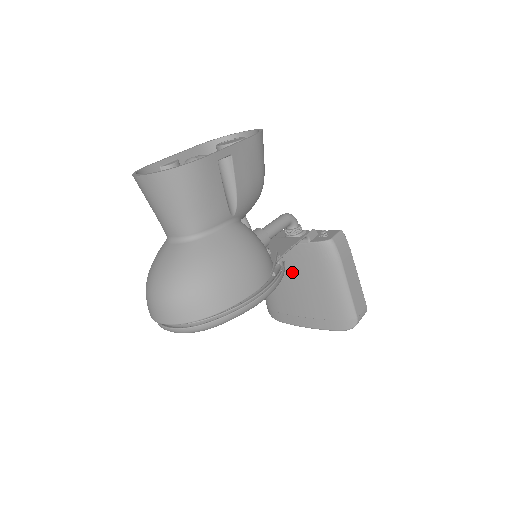
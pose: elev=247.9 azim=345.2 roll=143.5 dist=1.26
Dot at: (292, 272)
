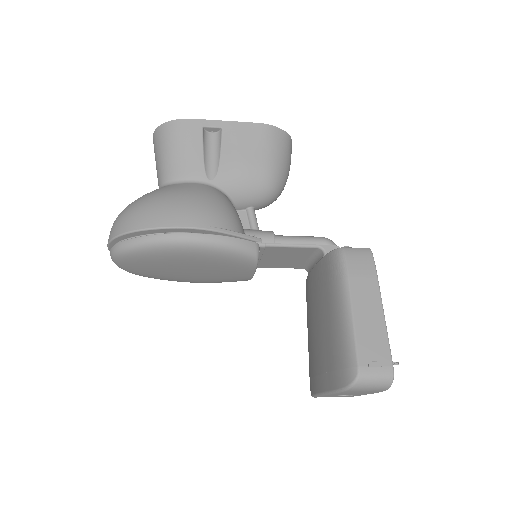
Dot at: (315, 306)
